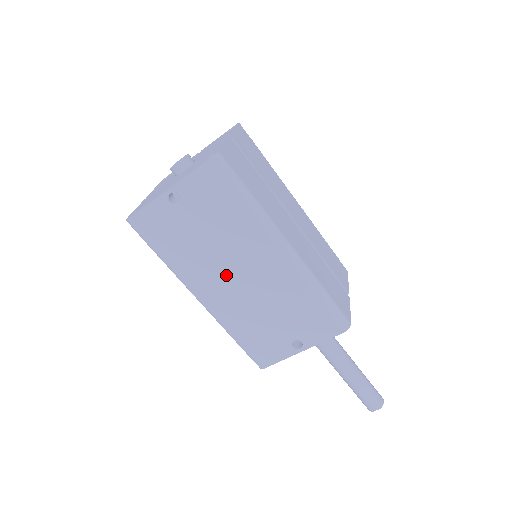
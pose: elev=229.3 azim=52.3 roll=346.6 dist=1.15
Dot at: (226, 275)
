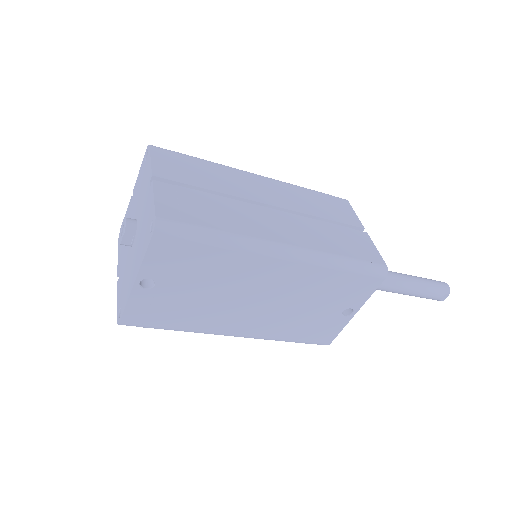
Dot at: (244, 306)
